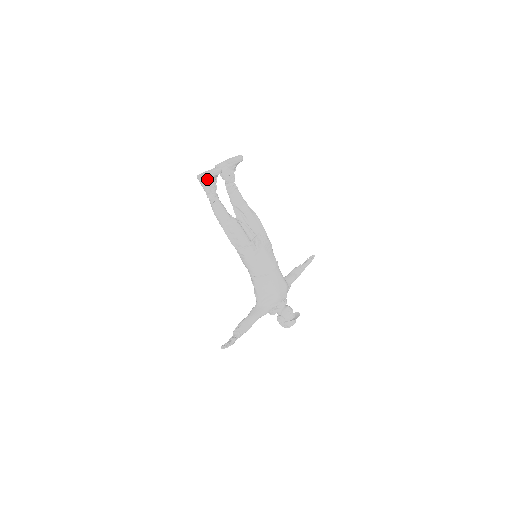
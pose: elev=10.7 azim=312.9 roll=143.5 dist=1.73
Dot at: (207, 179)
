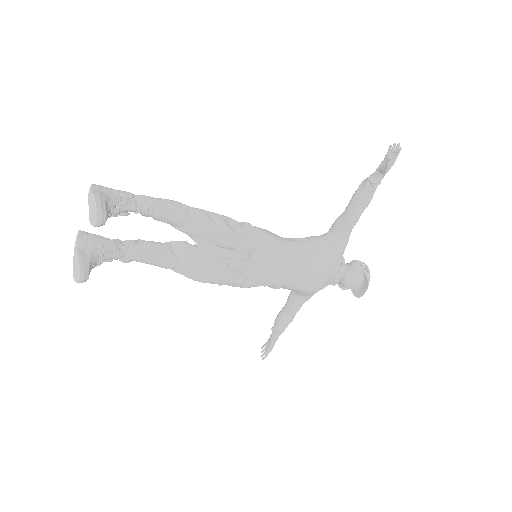
Dot at: occluded
